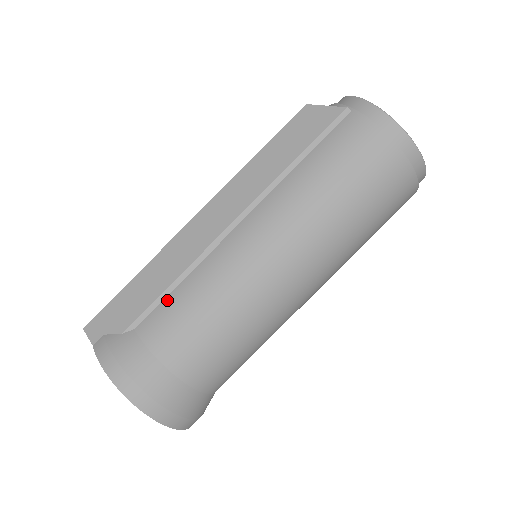
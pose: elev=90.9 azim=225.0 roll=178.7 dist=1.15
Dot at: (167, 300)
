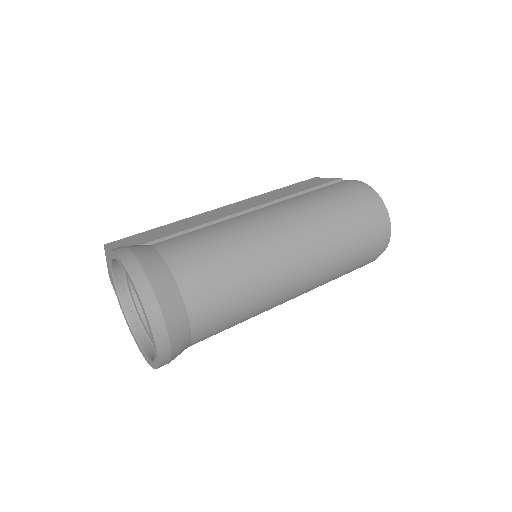
Dot at: (186, 234)
